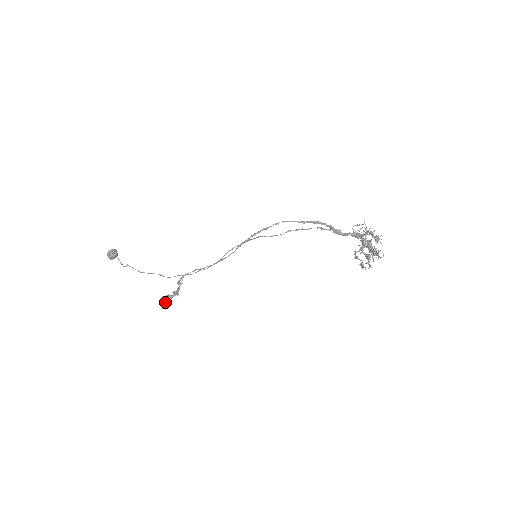
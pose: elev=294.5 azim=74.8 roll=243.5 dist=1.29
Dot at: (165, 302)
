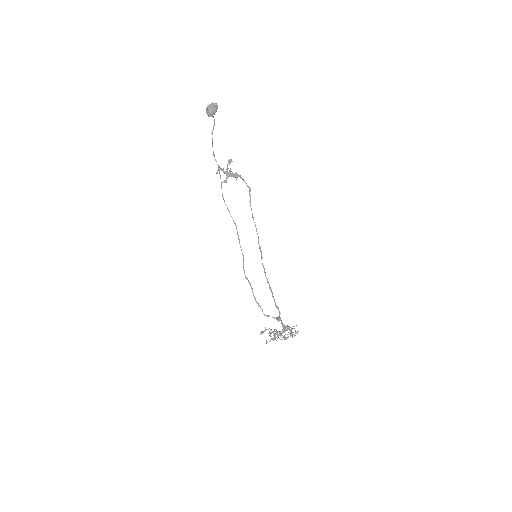
Dot at: (220, 168)
